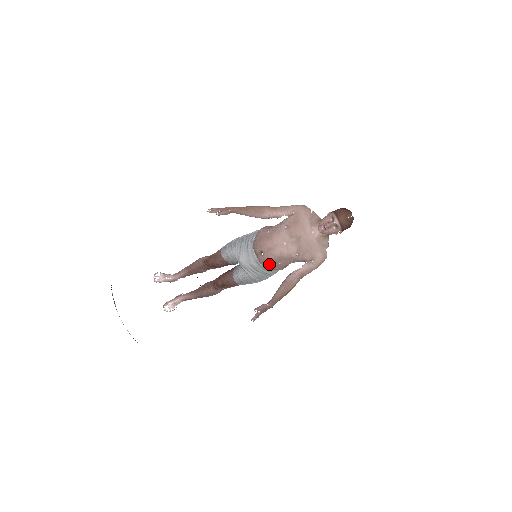
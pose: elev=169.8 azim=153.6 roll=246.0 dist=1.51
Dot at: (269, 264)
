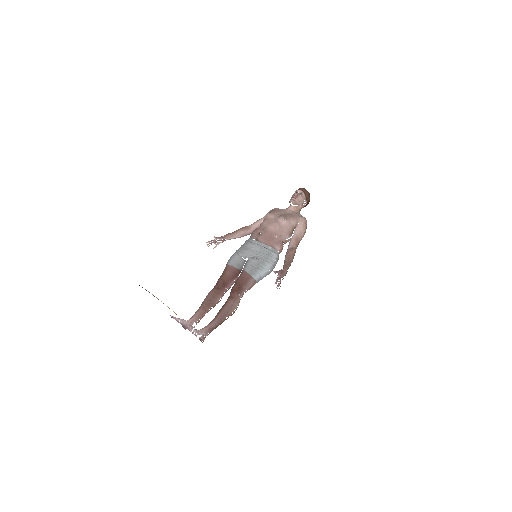
Dot at: (269, 239)
